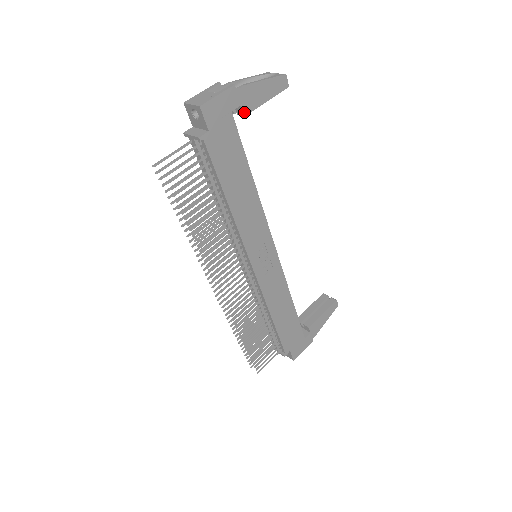
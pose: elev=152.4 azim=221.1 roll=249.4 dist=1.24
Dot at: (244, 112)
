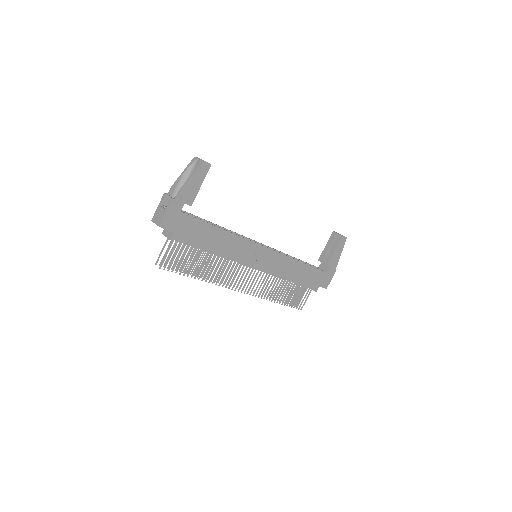
Dot at: (189, 204)
